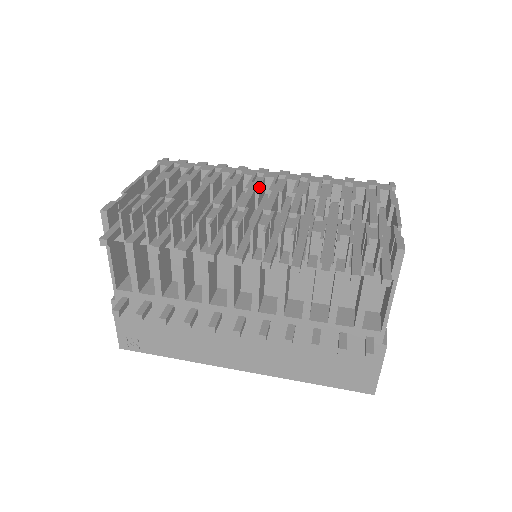
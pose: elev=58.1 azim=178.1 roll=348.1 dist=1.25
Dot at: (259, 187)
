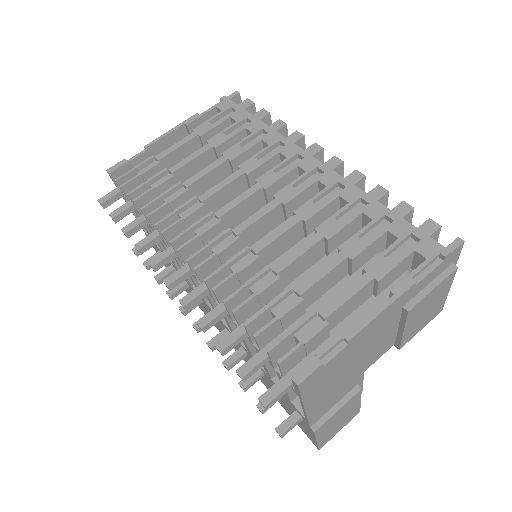
Dot at: (269, 186)
